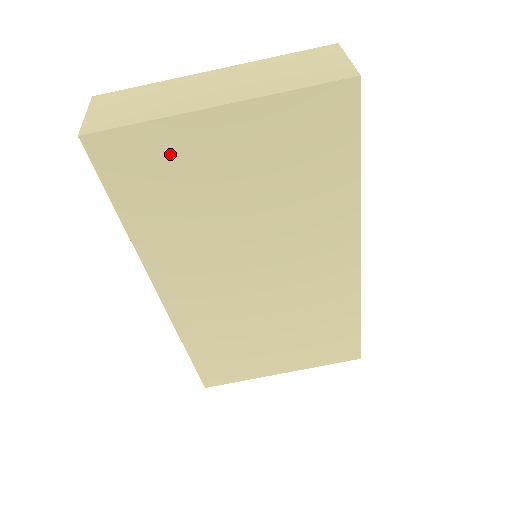
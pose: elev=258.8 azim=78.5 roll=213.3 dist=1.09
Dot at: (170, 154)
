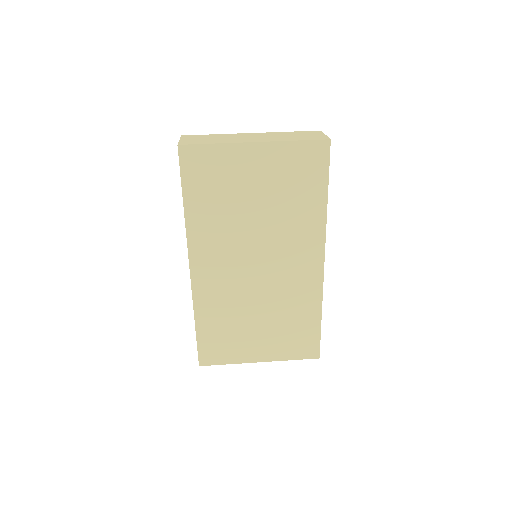
Dot at: (223, 165)
